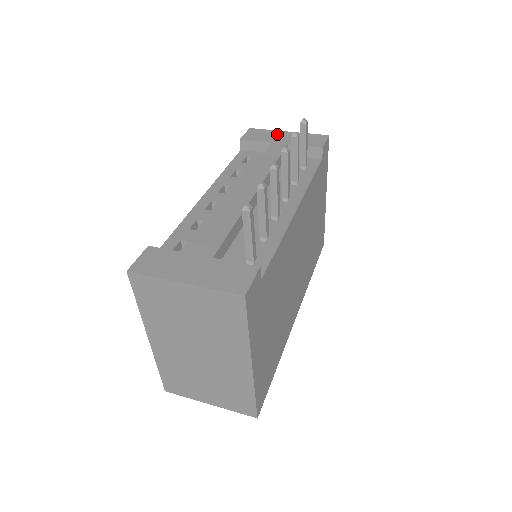
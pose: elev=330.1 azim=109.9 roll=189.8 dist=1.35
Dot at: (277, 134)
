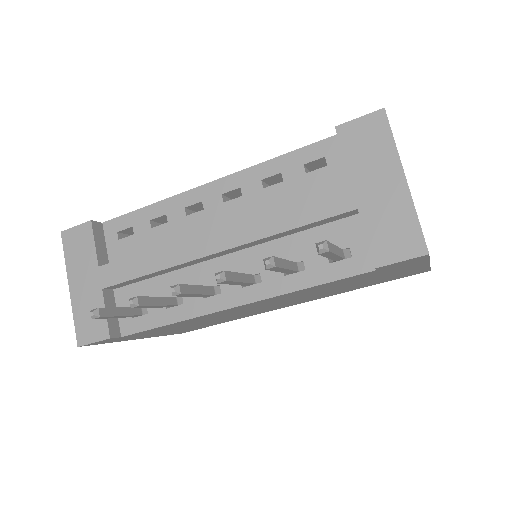
Dot at: (385, 168)
